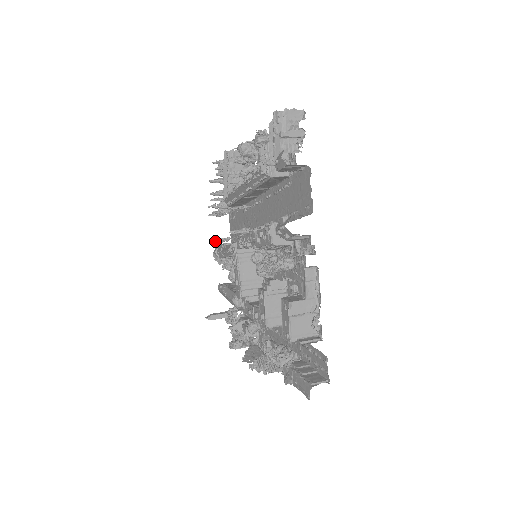
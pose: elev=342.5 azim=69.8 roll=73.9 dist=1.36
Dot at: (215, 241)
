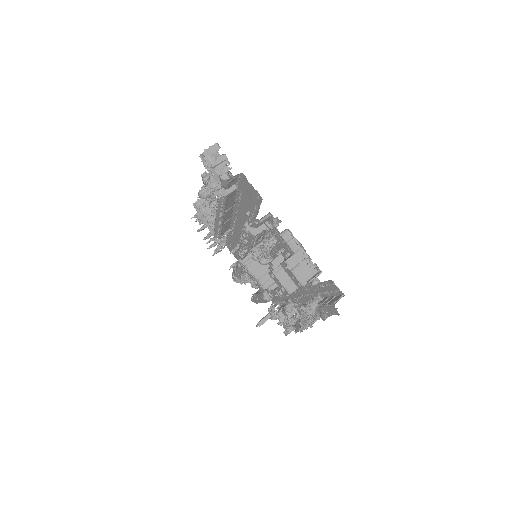
Dot at: occluded
